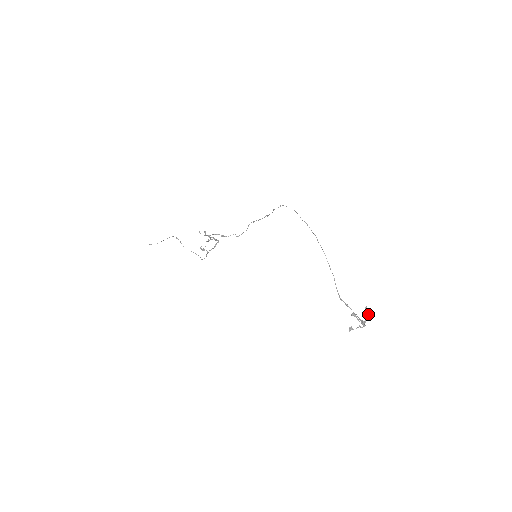
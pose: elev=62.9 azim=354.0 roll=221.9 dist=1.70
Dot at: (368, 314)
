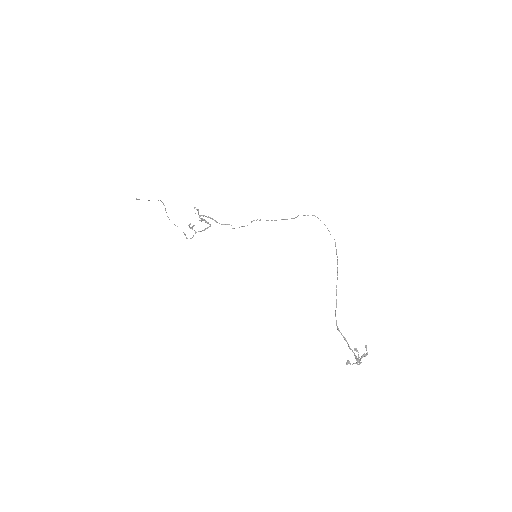
Dot at: (366, 353)
